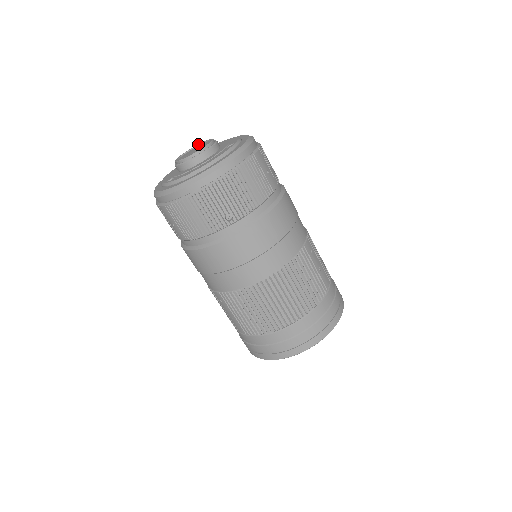
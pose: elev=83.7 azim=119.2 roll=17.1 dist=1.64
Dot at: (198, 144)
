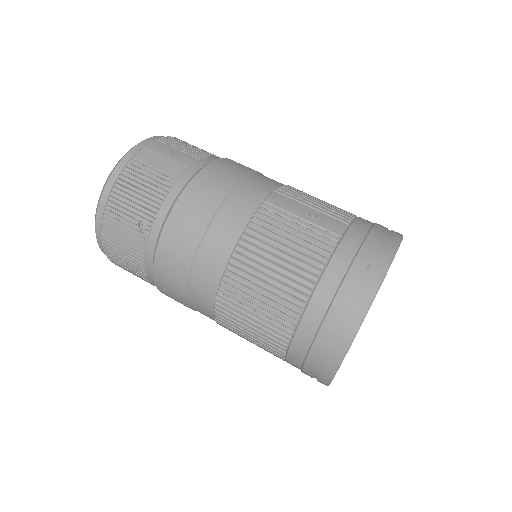
Dot at: occluded
